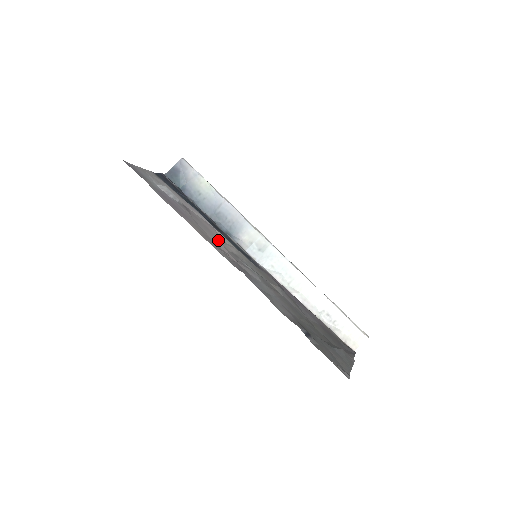
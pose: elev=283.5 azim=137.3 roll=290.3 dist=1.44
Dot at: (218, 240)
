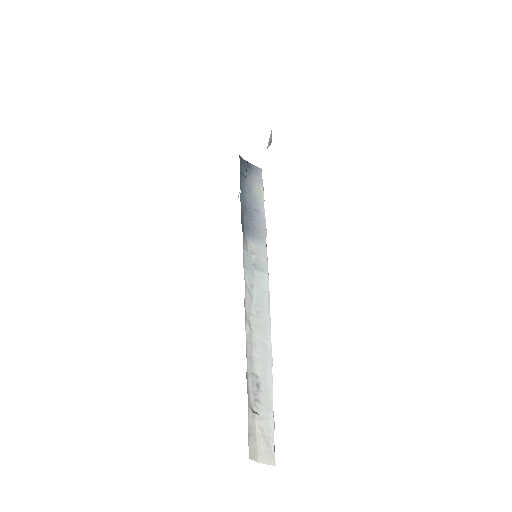
Dot at: occluded
